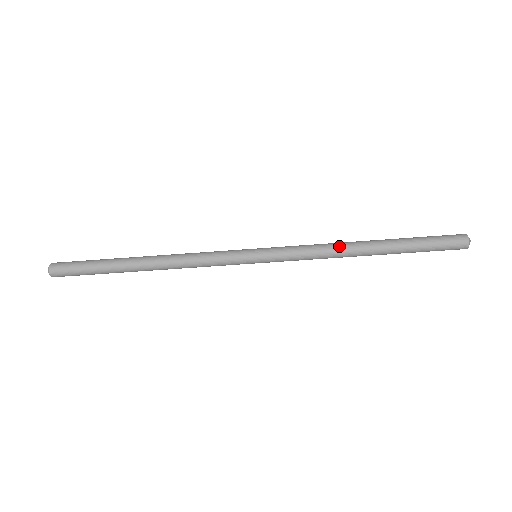
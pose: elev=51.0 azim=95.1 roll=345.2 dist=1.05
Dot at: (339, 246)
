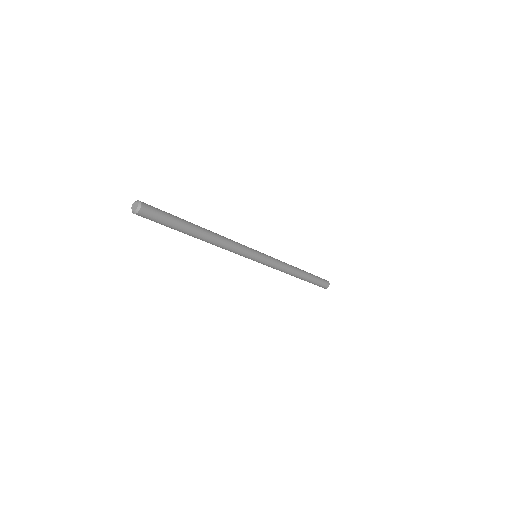
Dot at: (290, 272)
